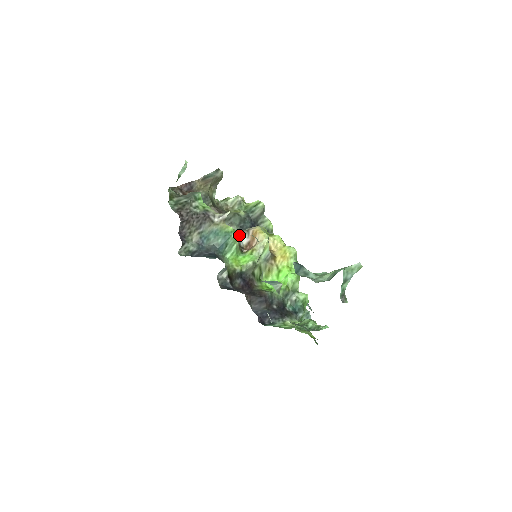
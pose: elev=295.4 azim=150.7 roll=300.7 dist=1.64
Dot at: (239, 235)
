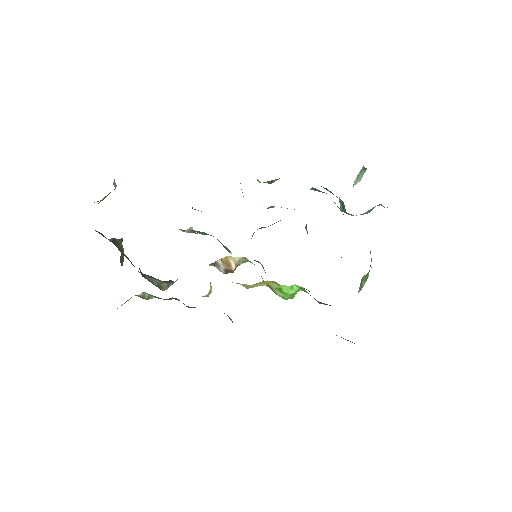
Dot at: occluded
